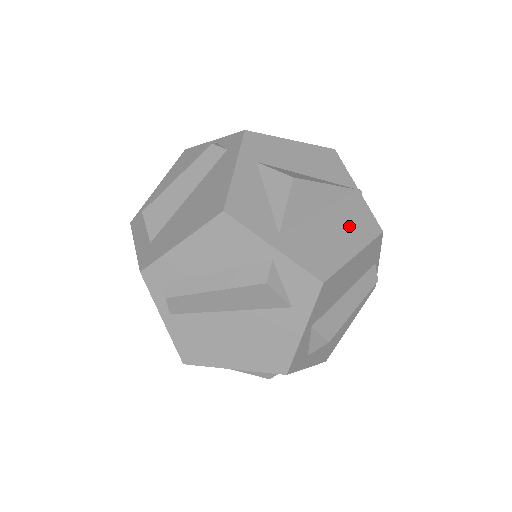
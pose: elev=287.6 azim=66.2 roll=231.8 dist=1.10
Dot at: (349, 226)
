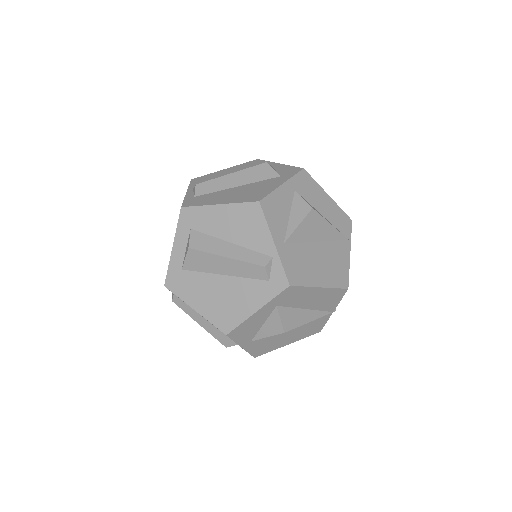
Dot at: (301, 332)
